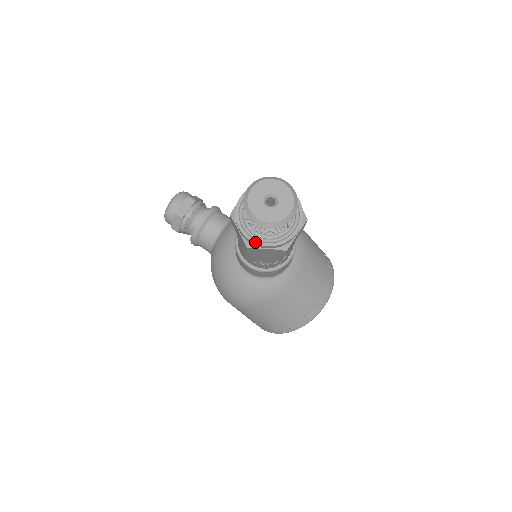
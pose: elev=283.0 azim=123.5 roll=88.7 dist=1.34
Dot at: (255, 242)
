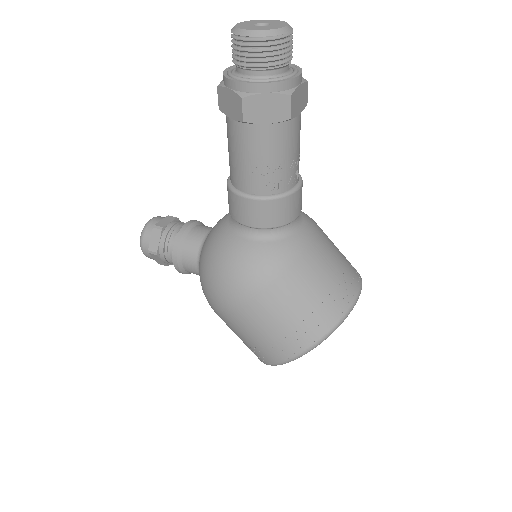
Dot at: (250, 82)
